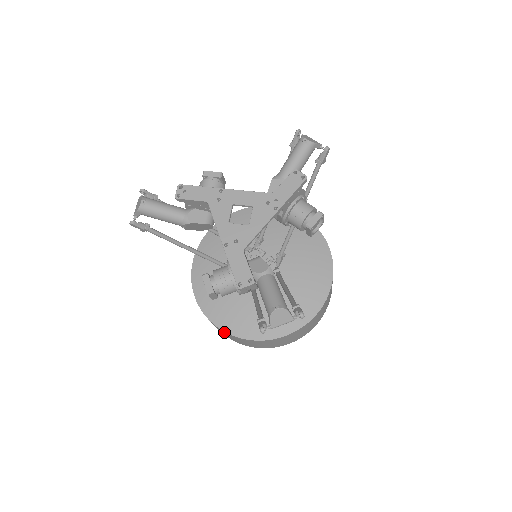
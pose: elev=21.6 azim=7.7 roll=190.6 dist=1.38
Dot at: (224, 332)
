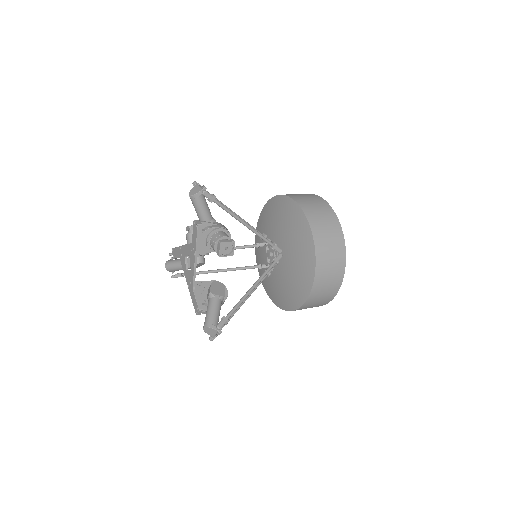
Dot at: occluded
